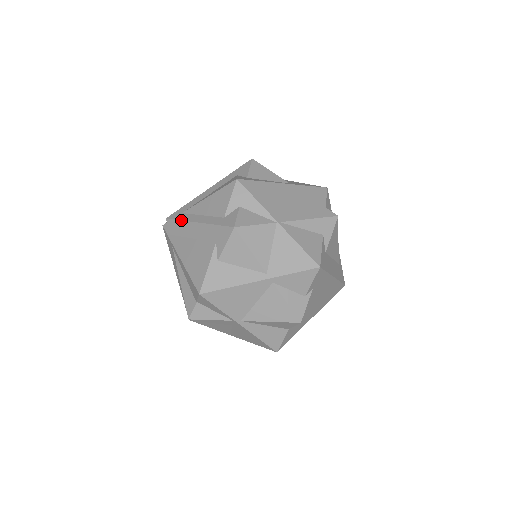
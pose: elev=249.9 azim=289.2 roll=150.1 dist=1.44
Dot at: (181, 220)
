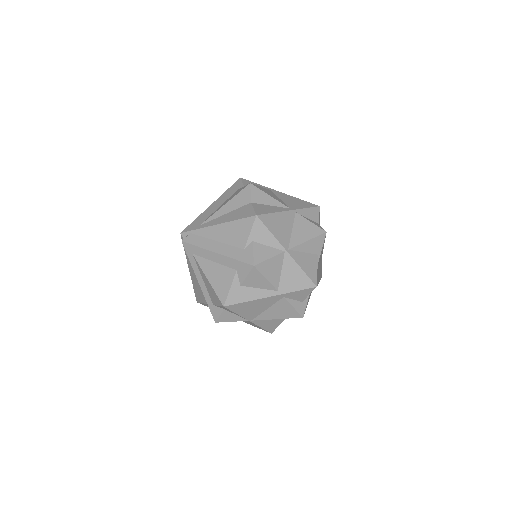
Dot at: occluded
